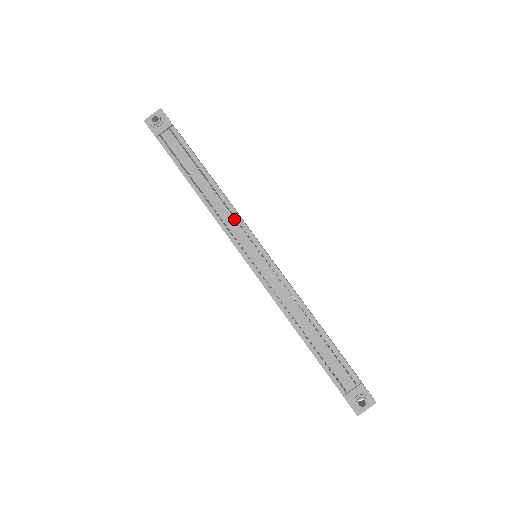
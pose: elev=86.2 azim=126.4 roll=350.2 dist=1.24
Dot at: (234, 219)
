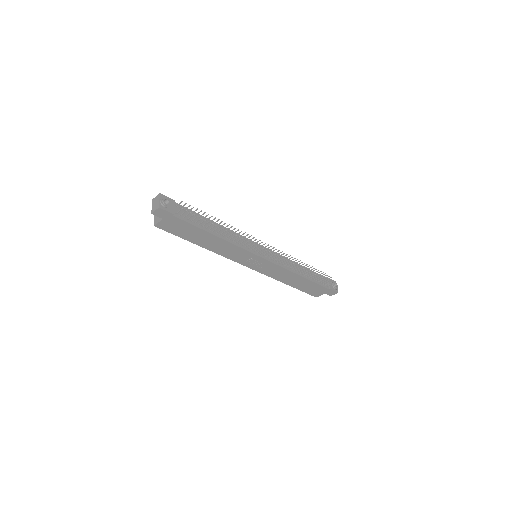
Dot at: (242, 239)
